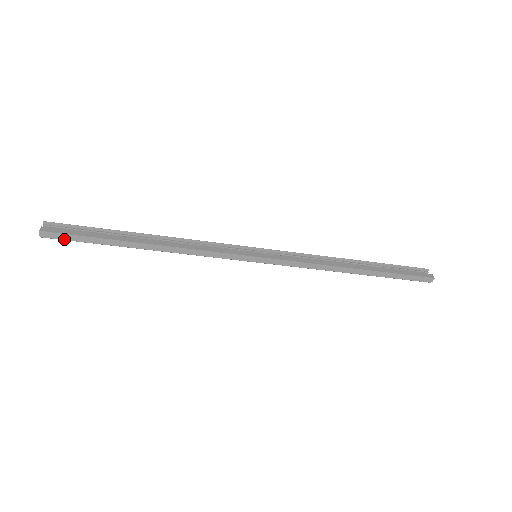
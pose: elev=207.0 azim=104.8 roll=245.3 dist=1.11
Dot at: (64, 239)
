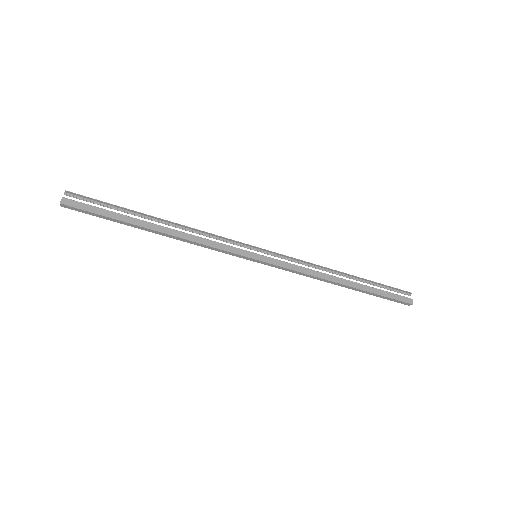
Dot at: (82, 212)
